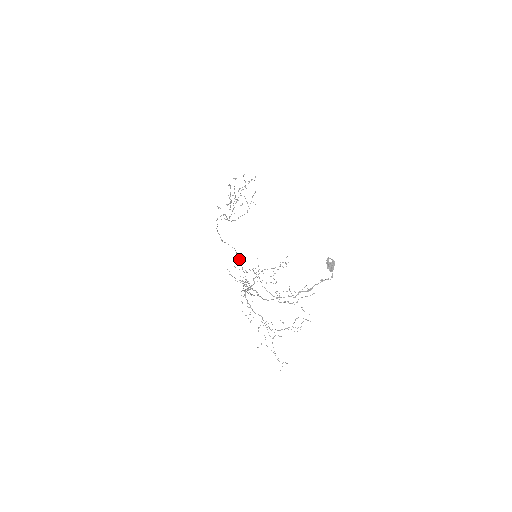
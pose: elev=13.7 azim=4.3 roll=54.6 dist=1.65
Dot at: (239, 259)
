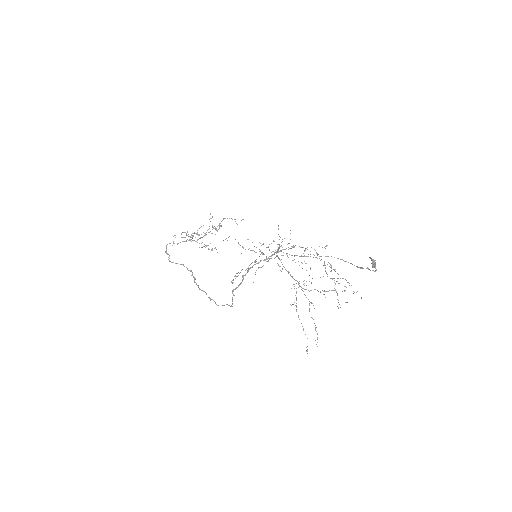
Dot at: (194, 281)
